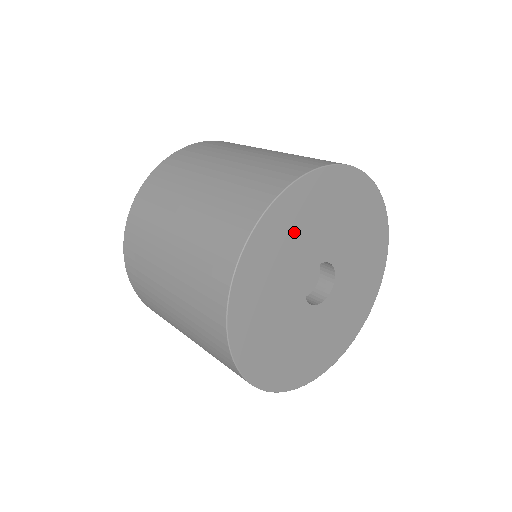
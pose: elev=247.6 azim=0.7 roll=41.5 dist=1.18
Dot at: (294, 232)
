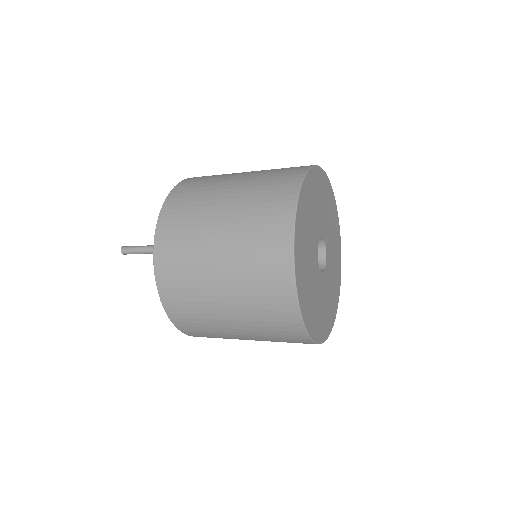
Dot at: (307, 281)
